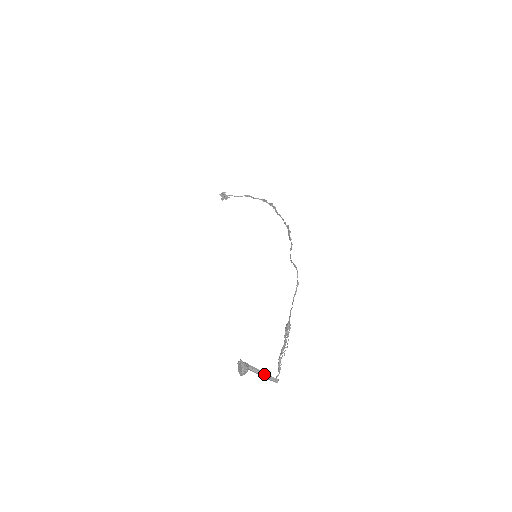
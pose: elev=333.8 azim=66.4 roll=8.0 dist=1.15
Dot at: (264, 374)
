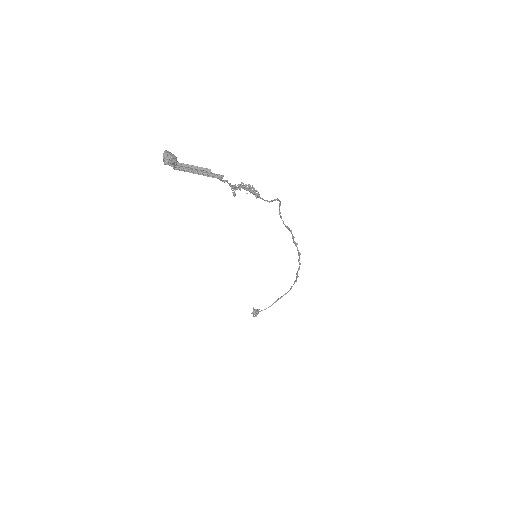
Dot at: (202, 173)
